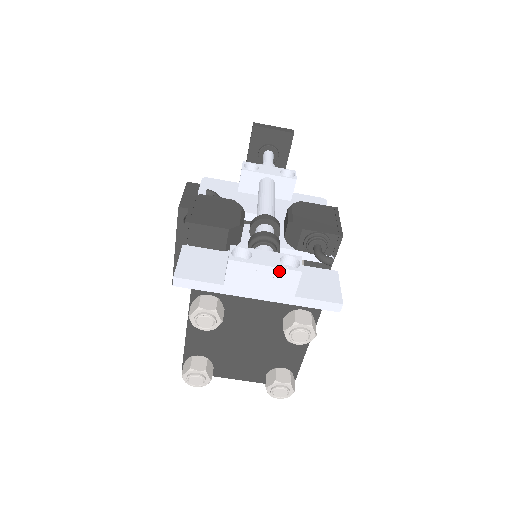
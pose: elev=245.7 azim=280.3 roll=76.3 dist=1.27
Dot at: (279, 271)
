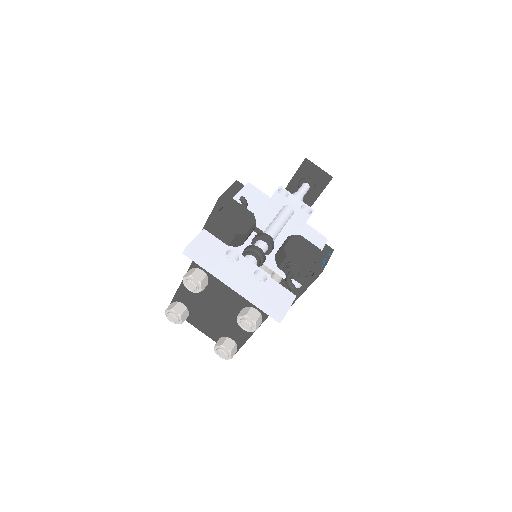
Dot at: (250, 278)
